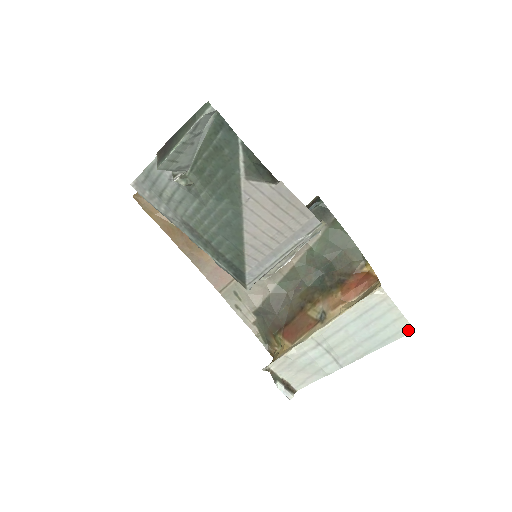
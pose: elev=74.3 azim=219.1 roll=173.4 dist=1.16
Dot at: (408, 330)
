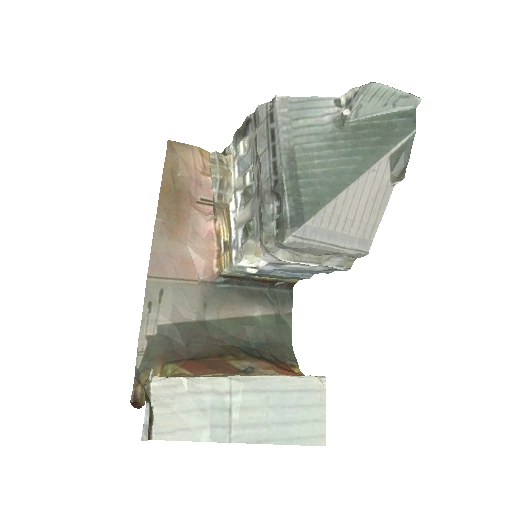
Dot at: (321, 441)
